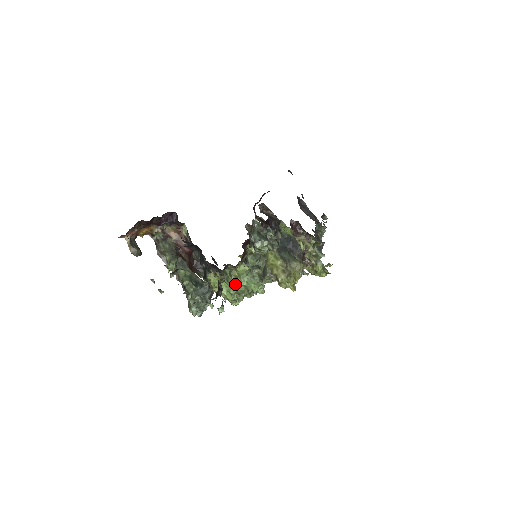
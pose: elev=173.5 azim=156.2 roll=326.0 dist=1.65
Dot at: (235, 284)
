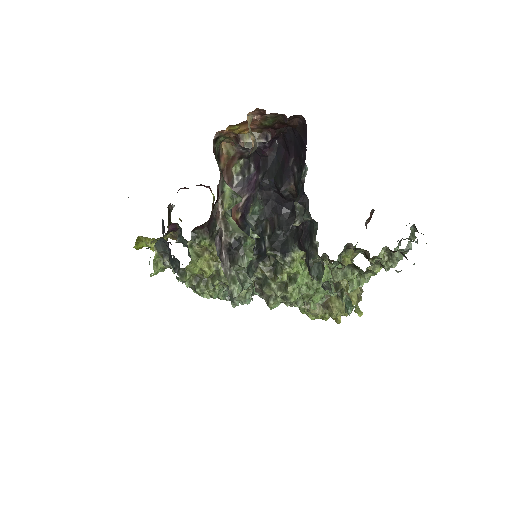
Dot at: (356, 284)
